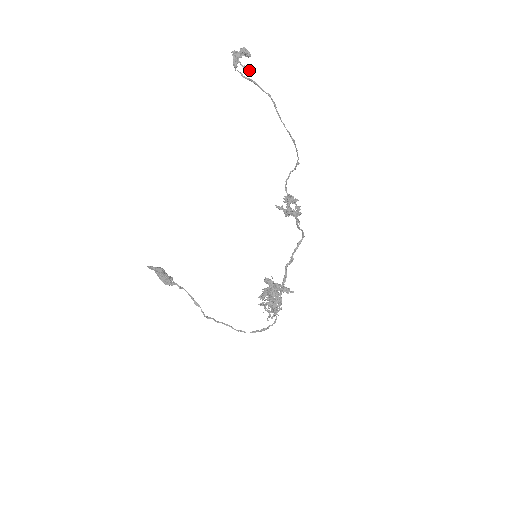
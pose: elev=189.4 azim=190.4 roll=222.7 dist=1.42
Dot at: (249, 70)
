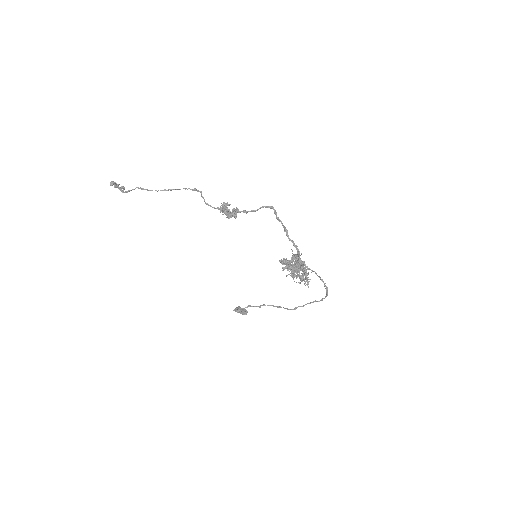
Dot at: occluded
